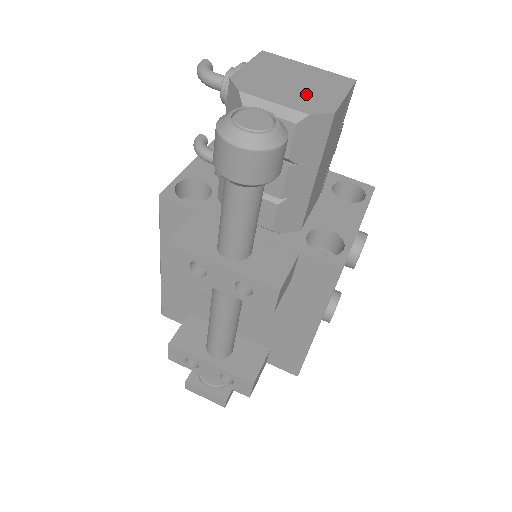
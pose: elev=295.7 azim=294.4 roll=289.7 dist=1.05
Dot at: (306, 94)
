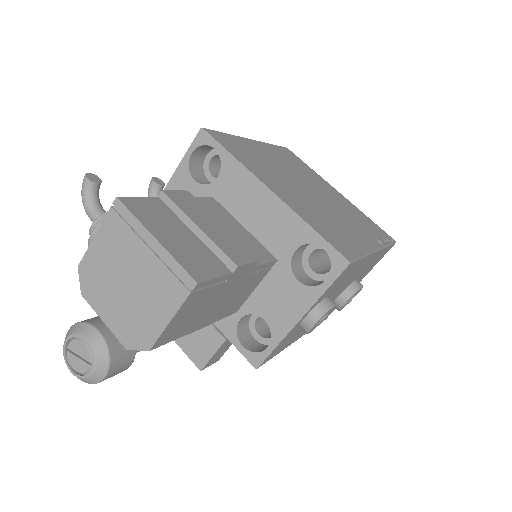
Dot at: (133, 310)
